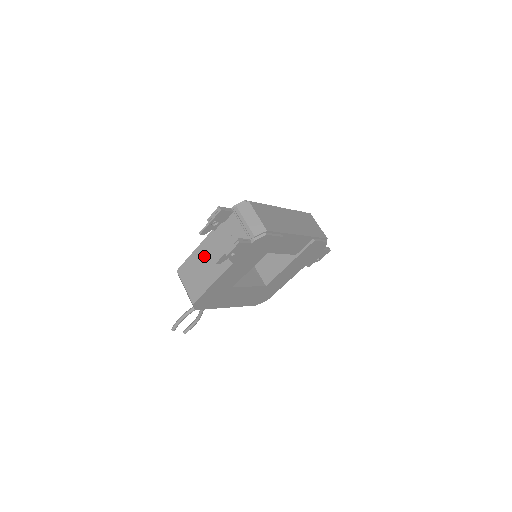
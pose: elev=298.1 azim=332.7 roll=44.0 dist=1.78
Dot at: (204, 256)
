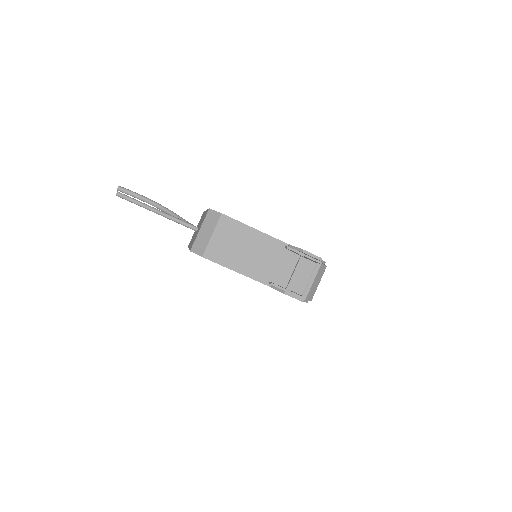
Dot at: (258, 246)
